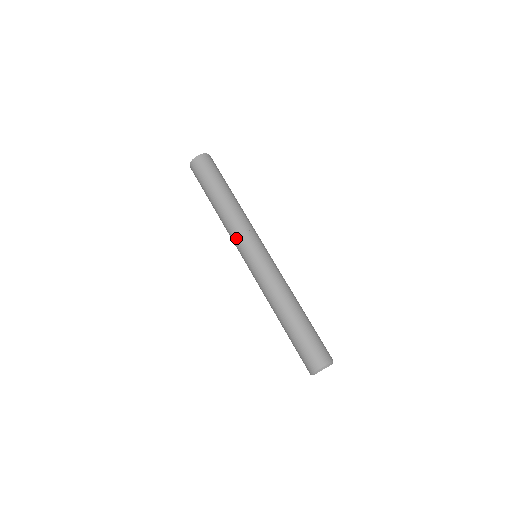
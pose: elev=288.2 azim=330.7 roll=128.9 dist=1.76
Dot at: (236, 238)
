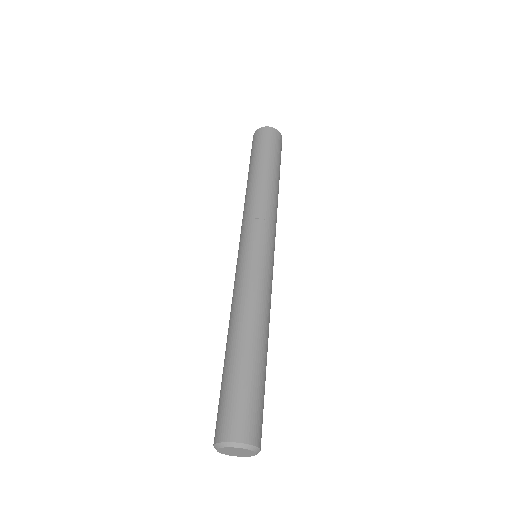
Dot at: (241, 227)
